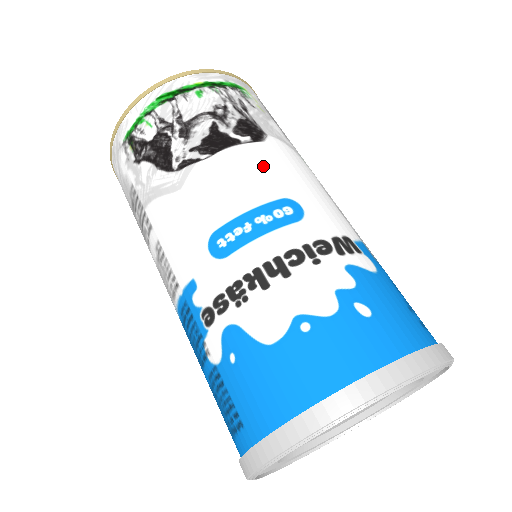
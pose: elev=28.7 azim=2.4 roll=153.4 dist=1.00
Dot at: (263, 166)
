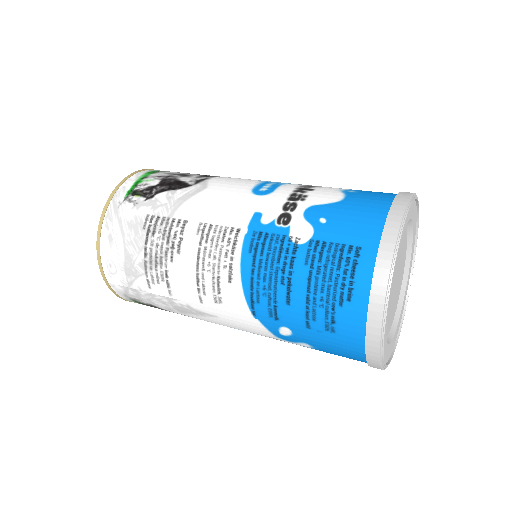
Dot at: occluded
